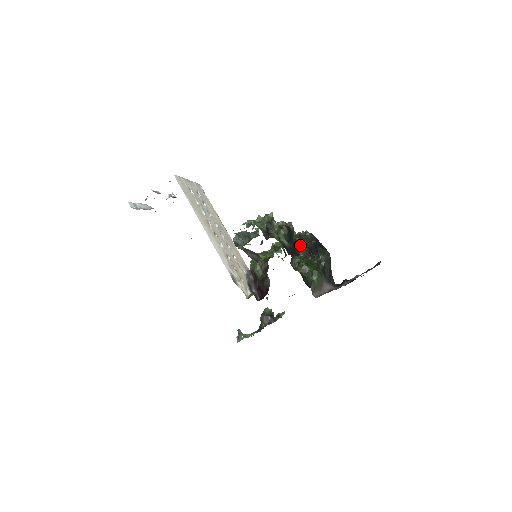
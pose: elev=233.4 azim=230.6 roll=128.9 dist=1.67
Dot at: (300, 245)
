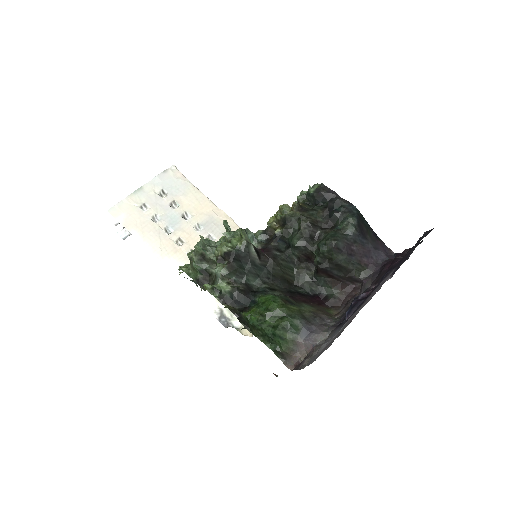
Dot at: (288, 238)
